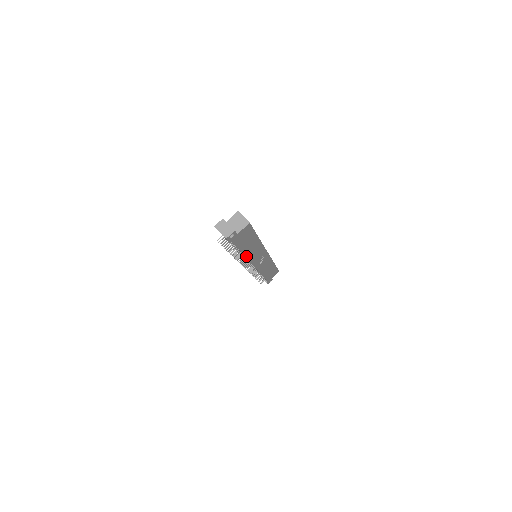
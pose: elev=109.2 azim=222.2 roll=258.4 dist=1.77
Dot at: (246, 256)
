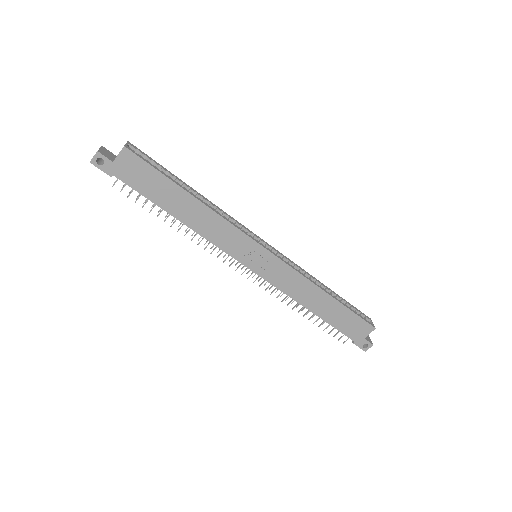
Dot at: (194, 229)
